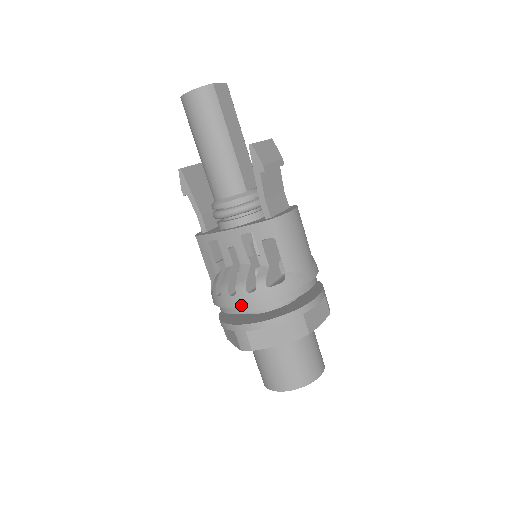
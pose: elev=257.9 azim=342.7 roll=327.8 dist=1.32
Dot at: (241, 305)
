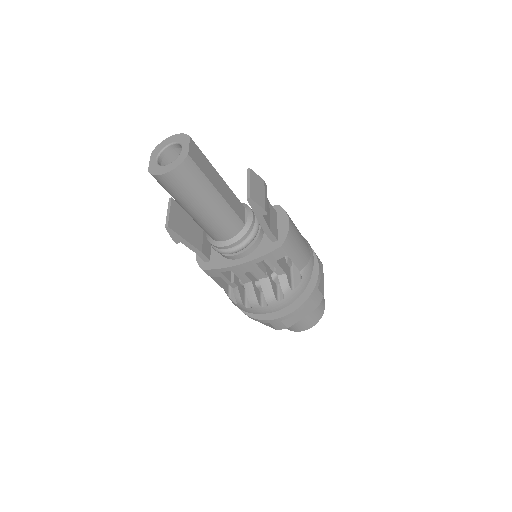
Dot at: (275, 310)
